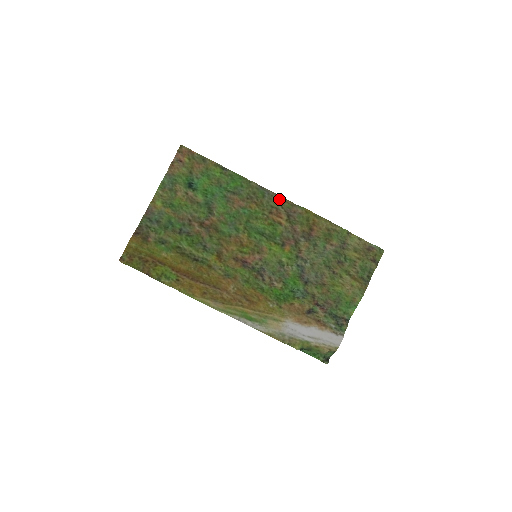
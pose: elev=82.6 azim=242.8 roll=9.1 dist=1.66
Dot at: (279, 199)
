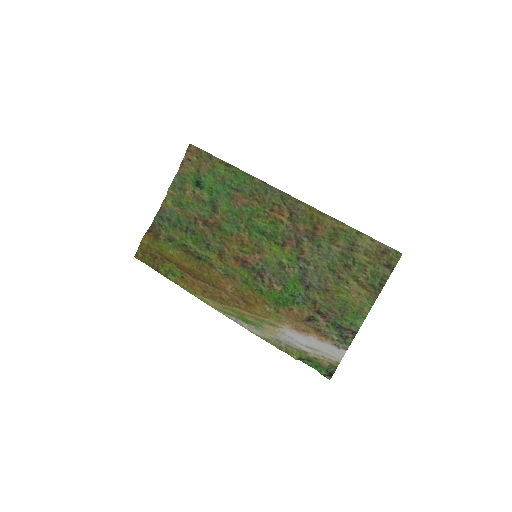
Dot at: (282, 195)
